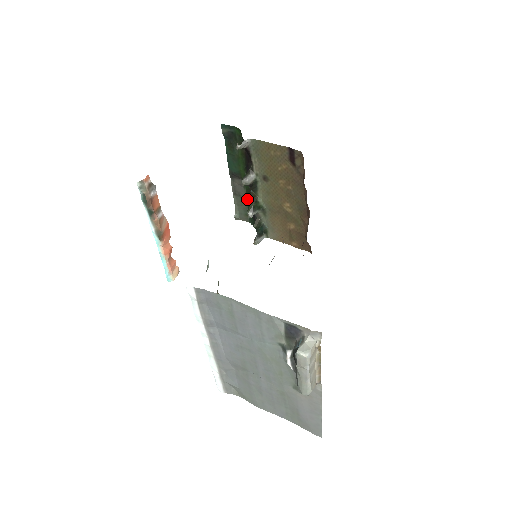
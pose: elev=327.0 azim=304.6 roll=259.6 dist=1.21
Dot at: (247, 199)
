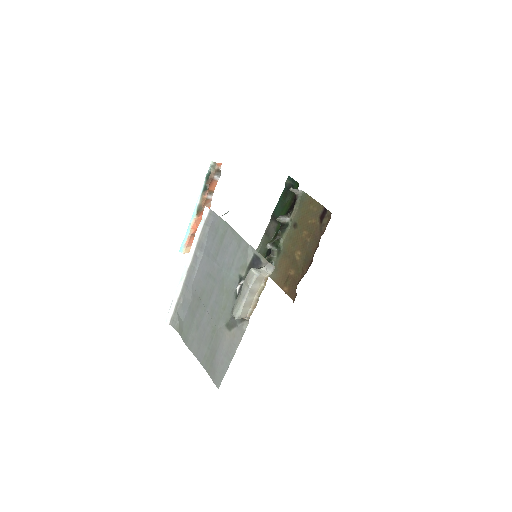
Dot at: occluded
